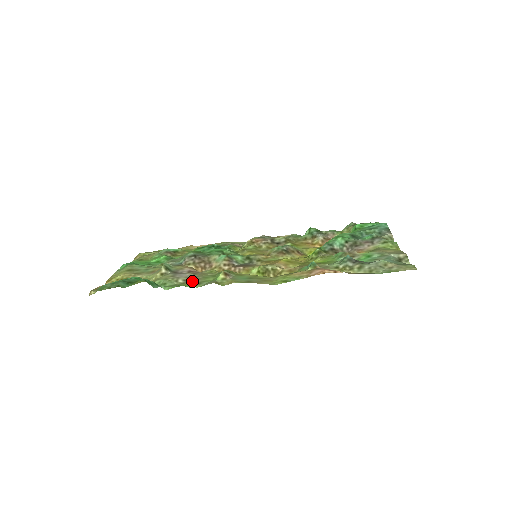
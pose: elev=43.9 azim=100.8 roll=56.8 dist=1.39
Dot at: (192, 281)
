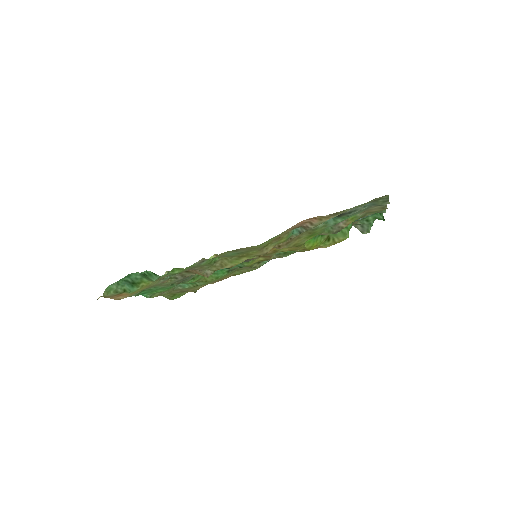
Dot at: (188, 269)
